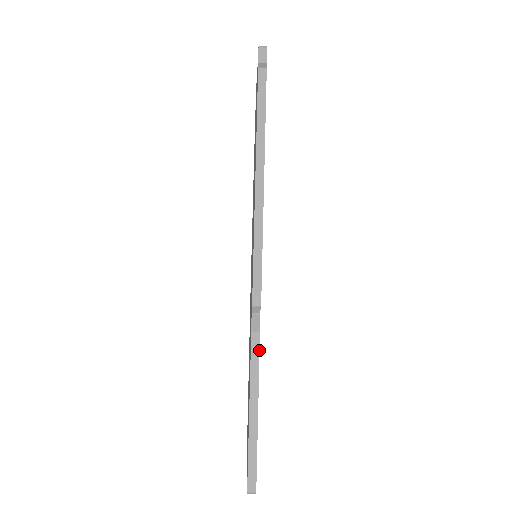
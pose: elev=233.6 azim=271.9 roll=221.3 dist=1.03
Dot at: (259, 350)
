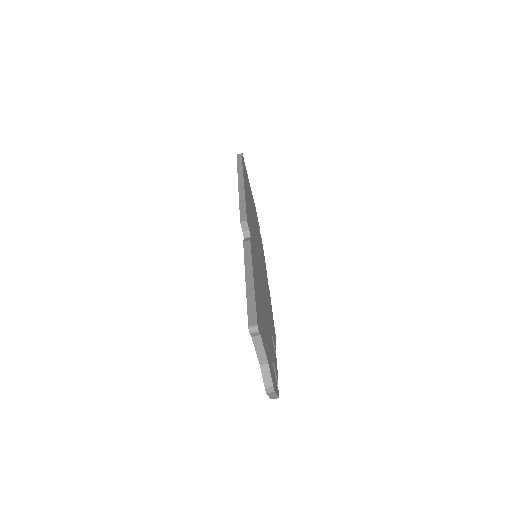
Dot at: (250, 248)
